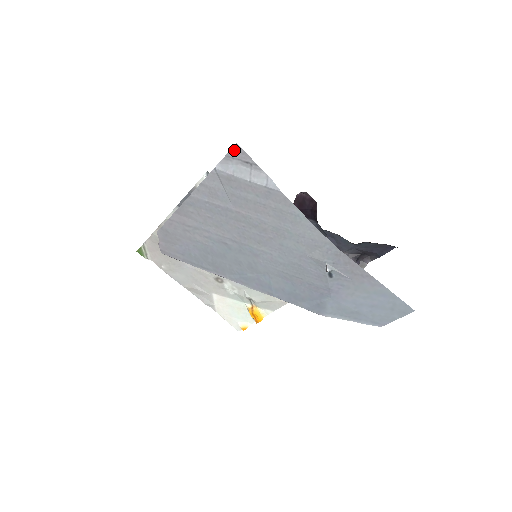
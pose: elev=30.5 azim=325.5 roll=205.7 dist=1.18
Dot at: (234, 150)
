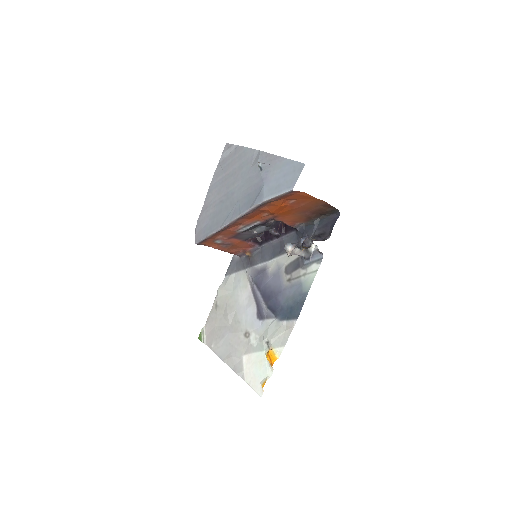
Dot at: (225, 147)
